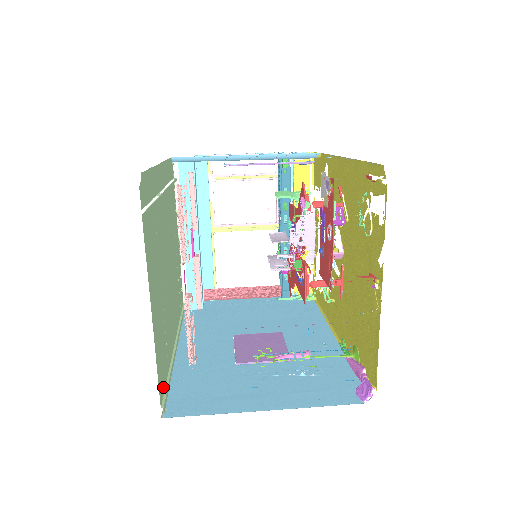
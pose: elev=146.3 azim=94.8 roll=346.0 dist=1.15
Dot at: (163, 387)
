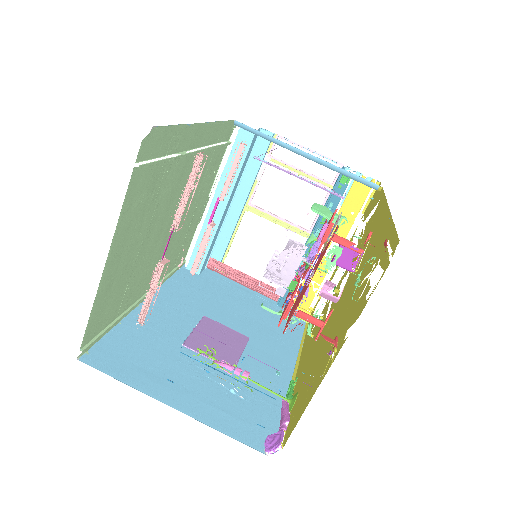
Dot at: (96, 332)
